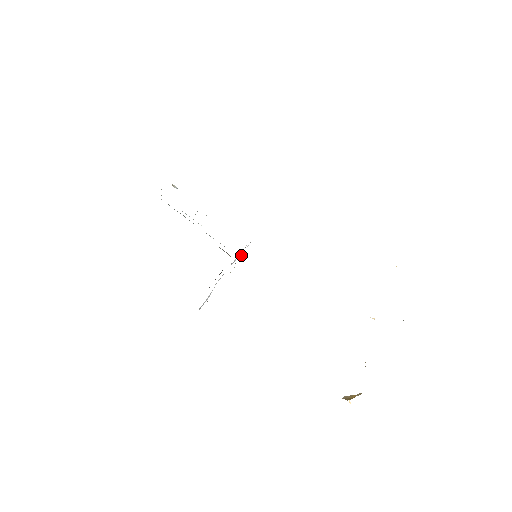
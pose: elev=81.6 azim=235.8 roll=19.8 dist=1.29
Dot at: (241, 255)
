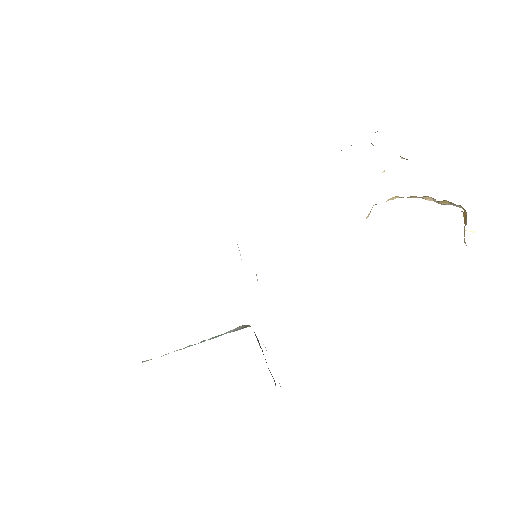
Dot at: occluded
